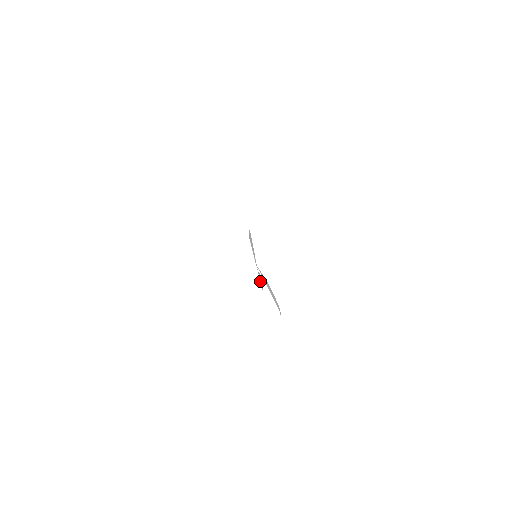
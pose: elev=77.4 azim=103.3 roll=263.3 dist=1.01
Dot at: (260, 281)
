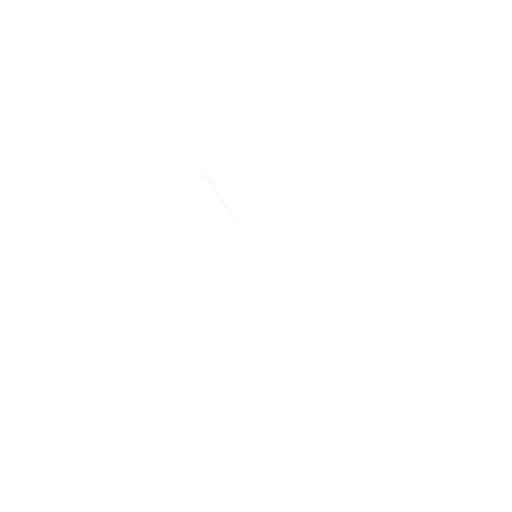
Dot at: occluded
